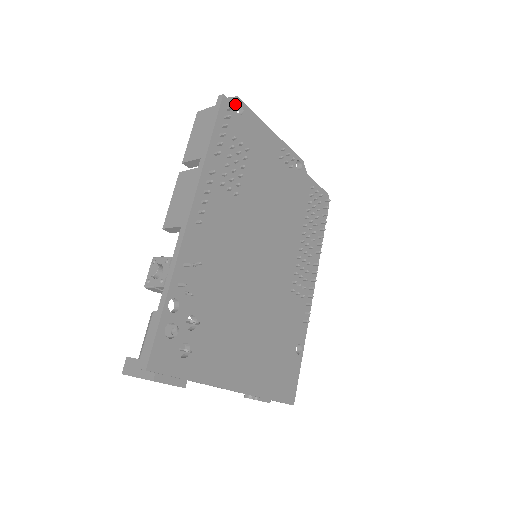
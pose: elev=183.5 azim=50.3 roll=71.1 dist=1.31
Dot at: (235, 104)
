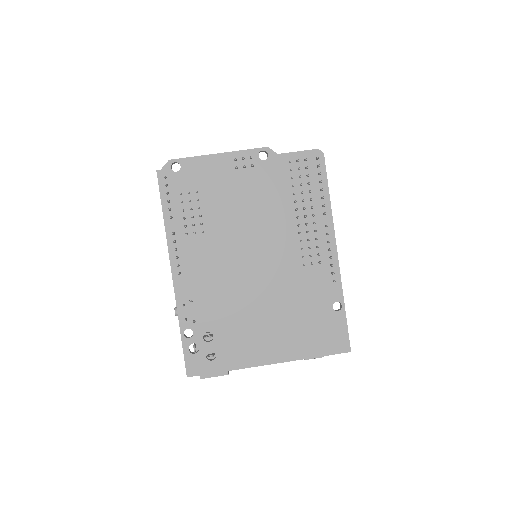
Dot at: (170, 167)
